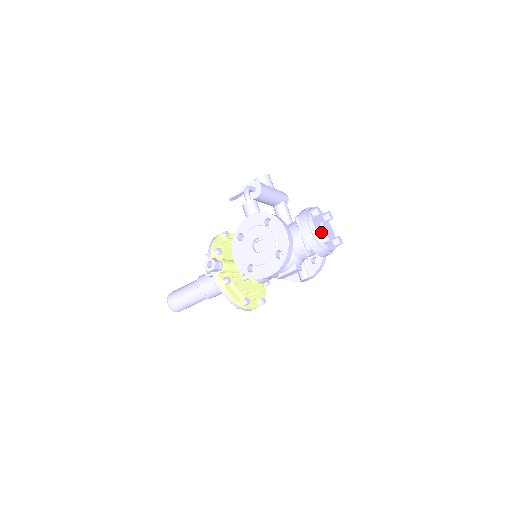
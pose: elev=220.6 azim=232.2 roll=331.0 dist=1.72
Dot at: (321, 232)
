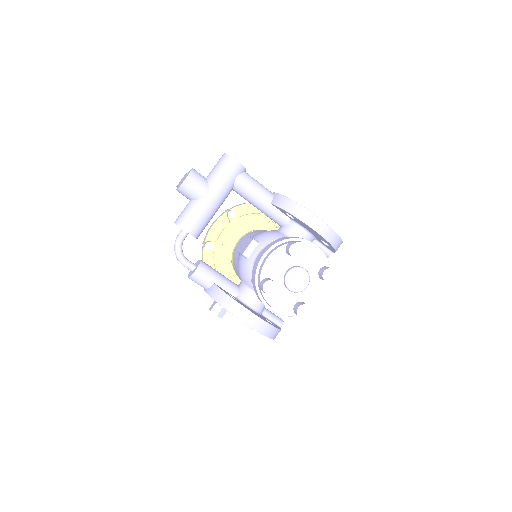
Dot at: (292, 299)
